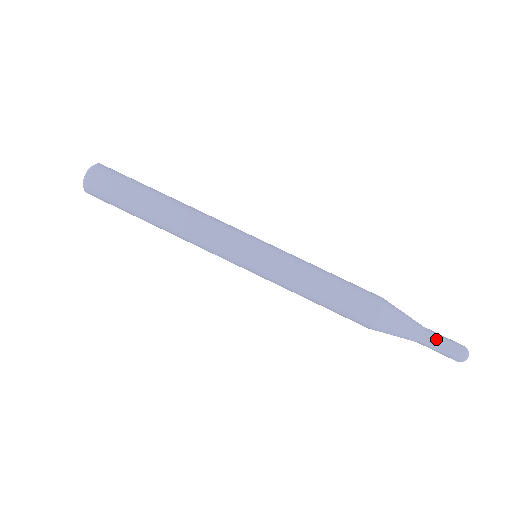
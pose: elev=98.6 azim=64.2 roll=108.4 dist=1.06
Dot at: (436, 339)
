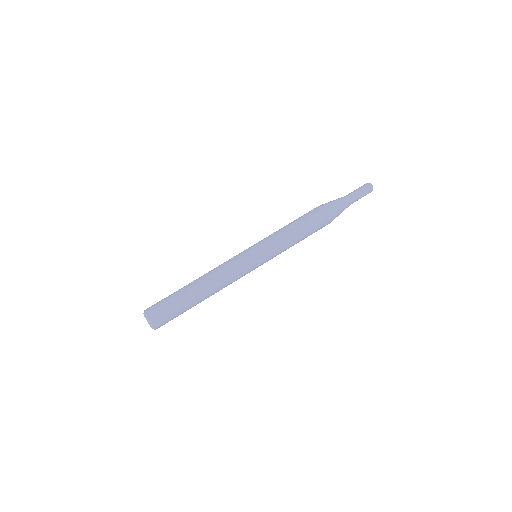
Dot at: (352, 192)
